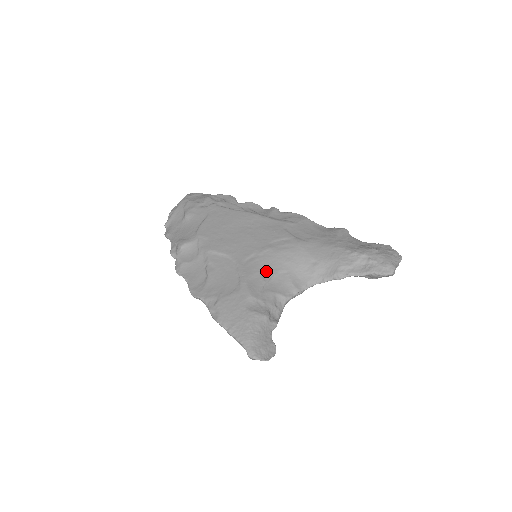
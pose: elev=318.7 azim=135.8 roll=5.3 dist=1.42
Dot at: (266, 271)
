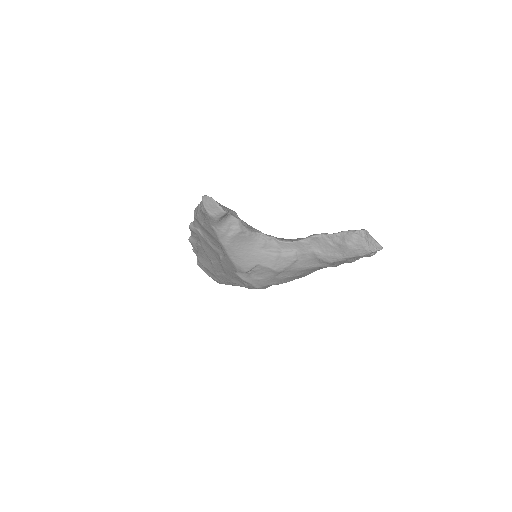
Dot at: occluded
